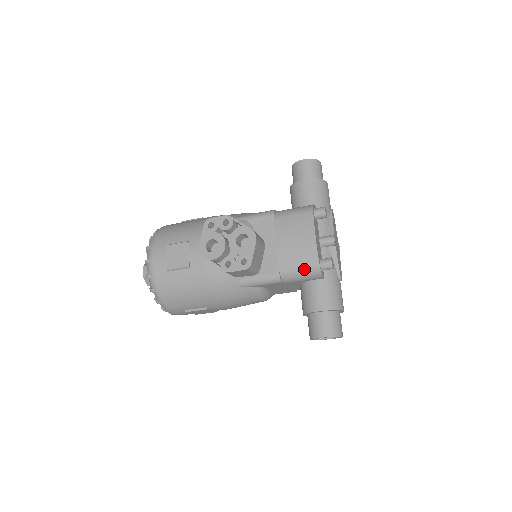
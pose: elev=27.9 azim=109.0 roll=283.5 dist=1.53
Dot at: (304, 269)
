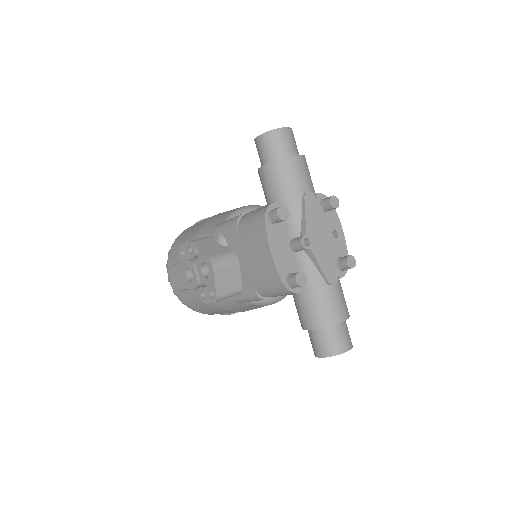
Dot at: (274, 289)
